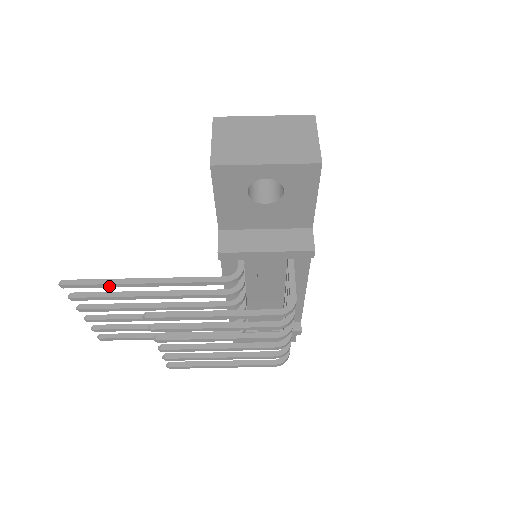
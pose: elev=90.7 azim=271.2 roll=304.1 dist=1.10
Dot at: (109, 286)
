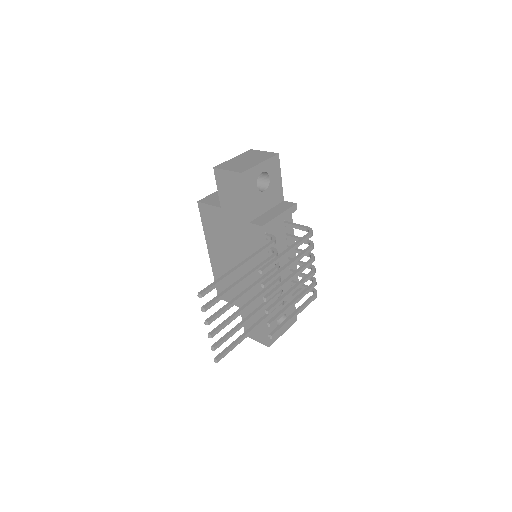
Dot at: (224, 280)
